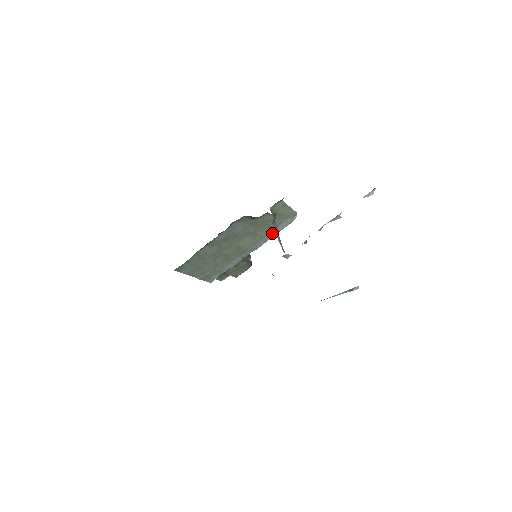
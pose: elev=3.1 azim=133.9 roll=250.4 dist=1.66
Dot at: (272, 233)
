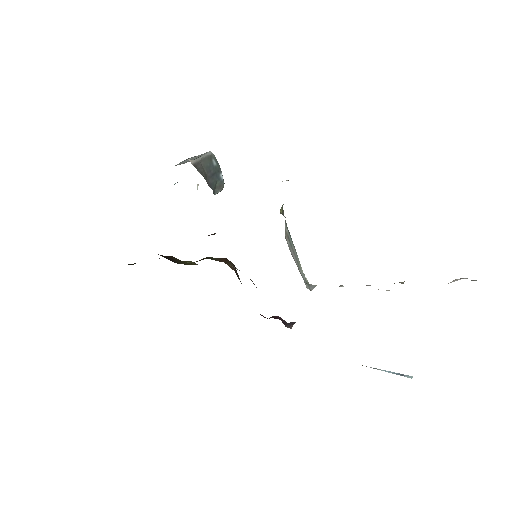
Dot at: occluded
